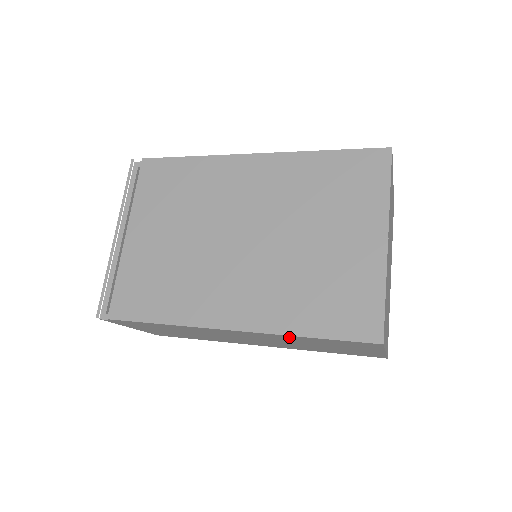
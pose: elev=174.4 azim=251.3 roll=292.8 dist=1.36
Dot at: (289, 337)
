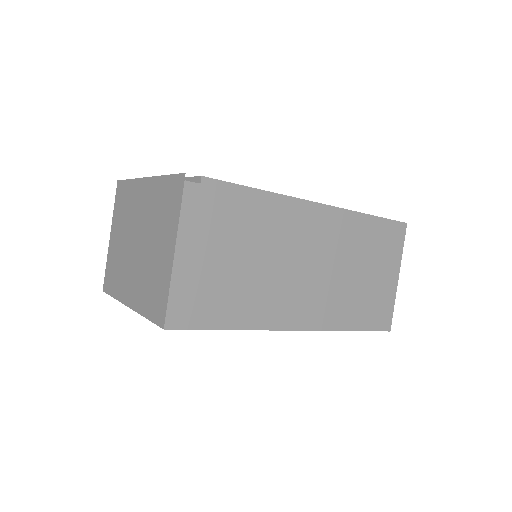
Dot at: (356, 224)
